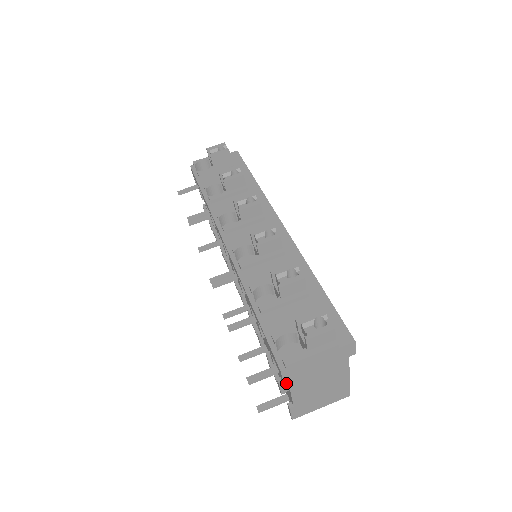
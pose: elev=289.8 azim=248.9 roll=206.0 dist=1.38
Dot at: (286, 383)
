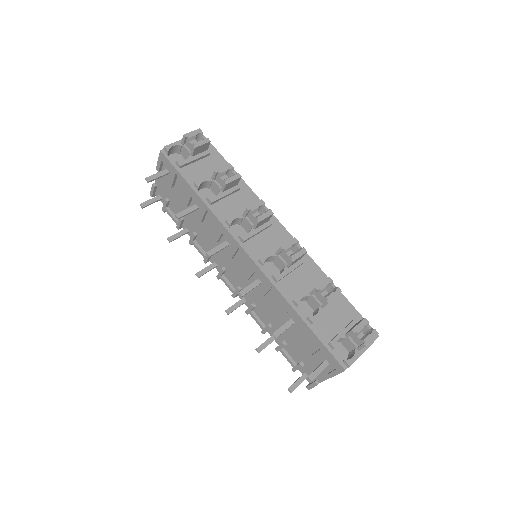
Dot at: (337, 374)
